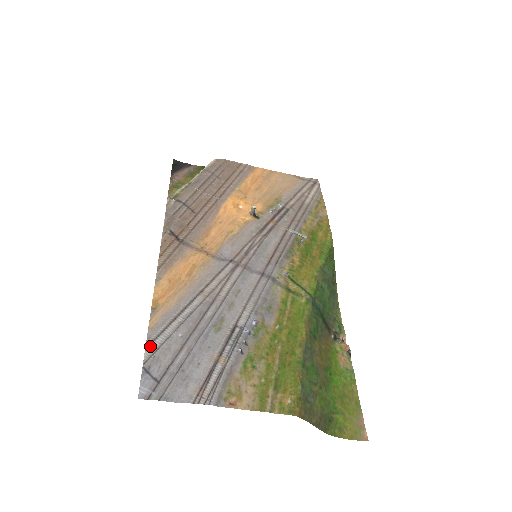
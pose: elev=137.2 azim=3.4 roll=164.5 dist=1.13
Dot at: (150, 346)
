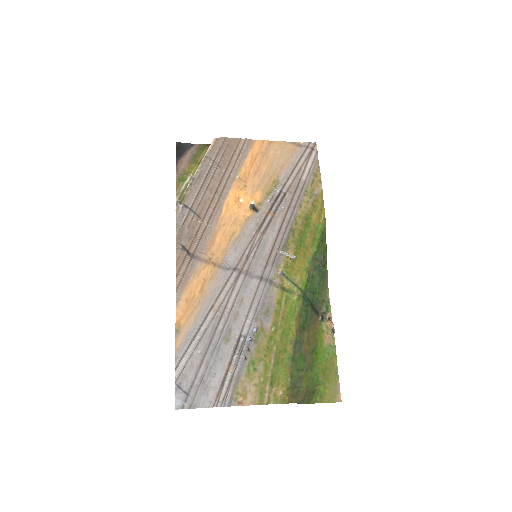
Dot at: (179, 365)
